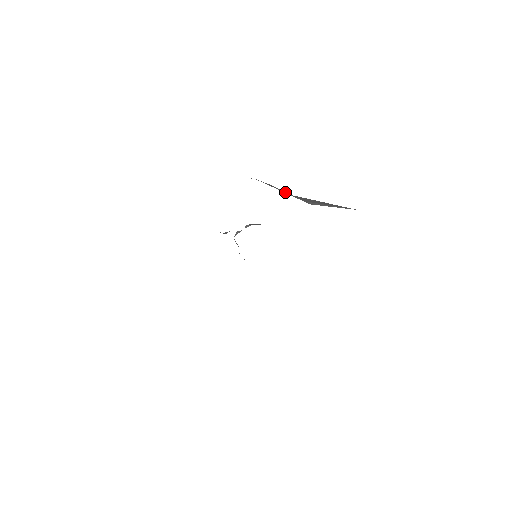
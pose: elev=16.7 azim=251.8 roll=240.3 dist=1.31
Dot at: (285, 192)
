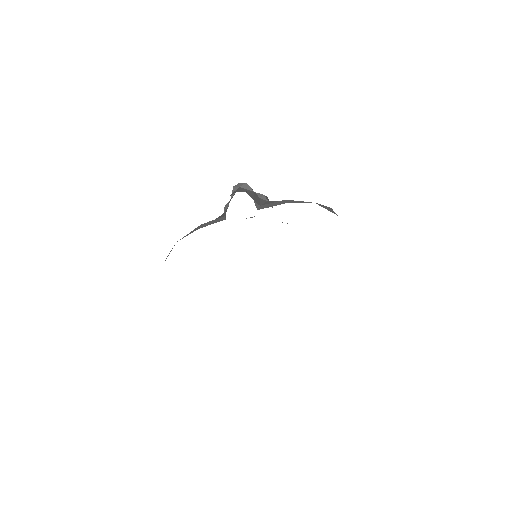
Dot at: occluded
